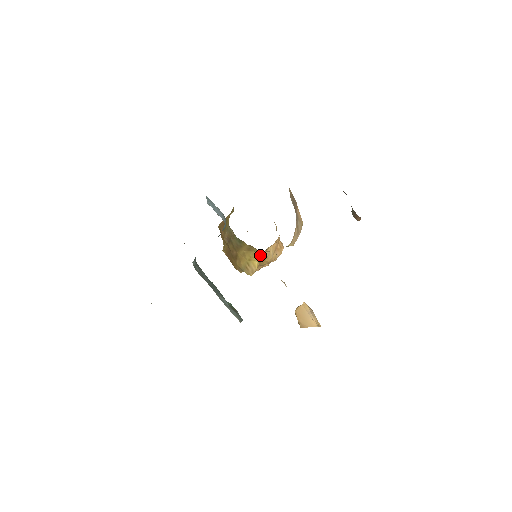
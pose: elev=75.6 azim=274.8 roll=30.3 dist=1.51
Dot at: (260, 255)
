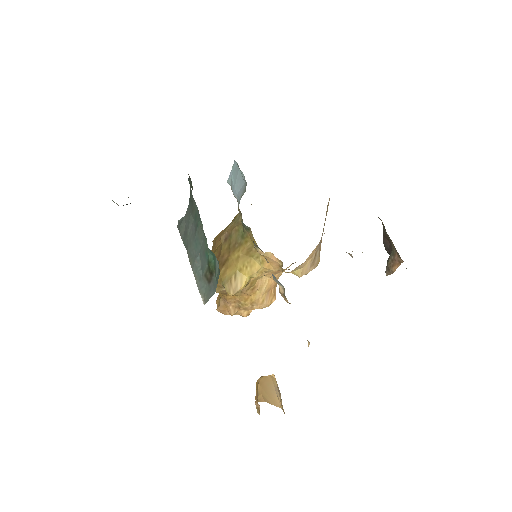
Dot at: (256, 269)
